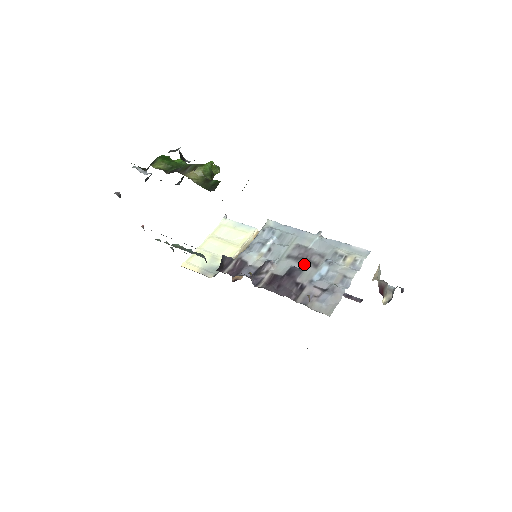
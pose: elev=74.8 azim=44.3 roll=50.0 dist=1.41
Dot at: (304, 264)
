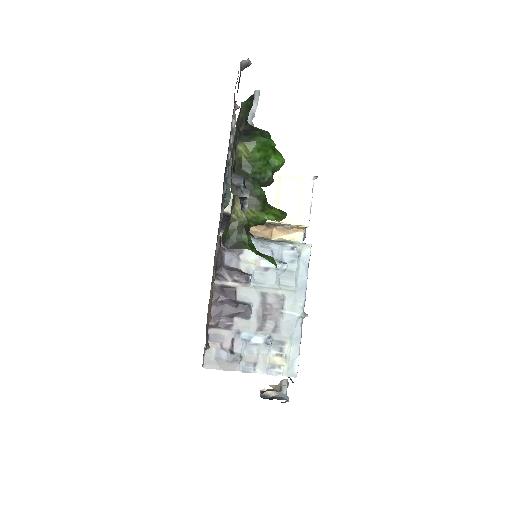
Dot at: (259, 316)
